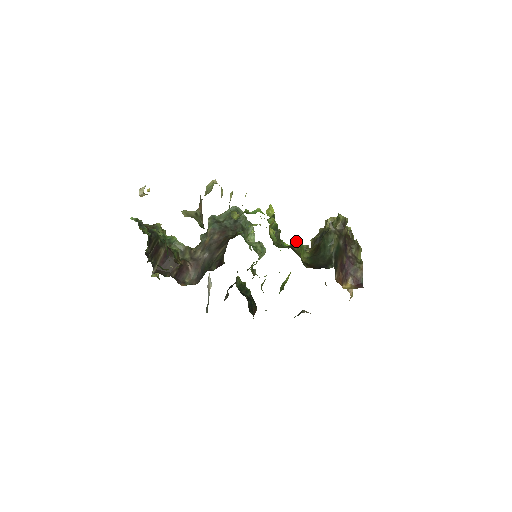
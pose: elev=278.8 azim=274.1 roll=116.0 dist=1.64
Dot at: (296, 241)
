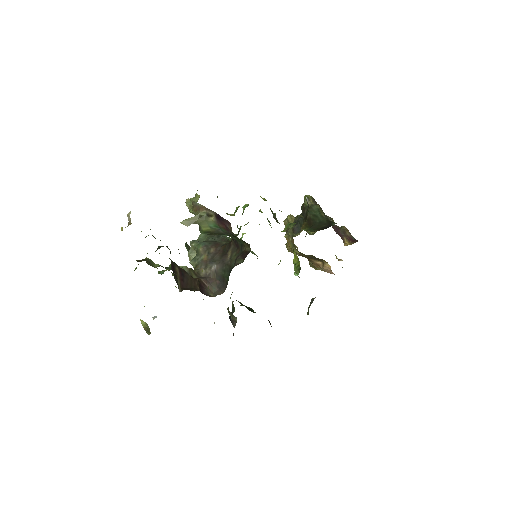
Dot at: (287, 225)
